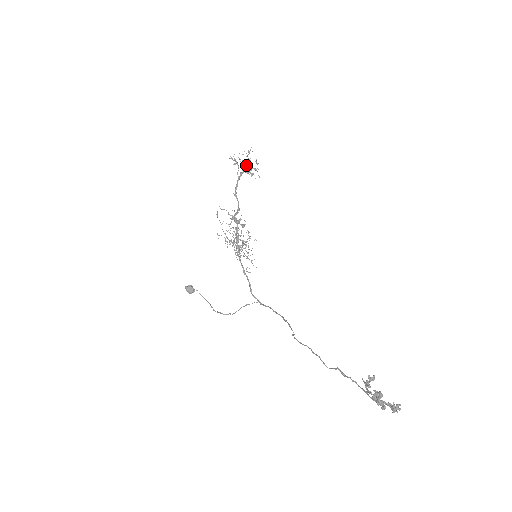
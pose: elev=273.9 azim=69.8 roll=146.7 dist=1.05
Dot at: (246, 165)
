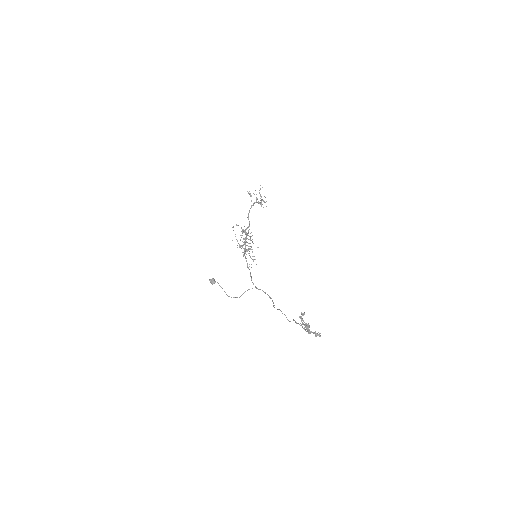
Dot at: occluded
